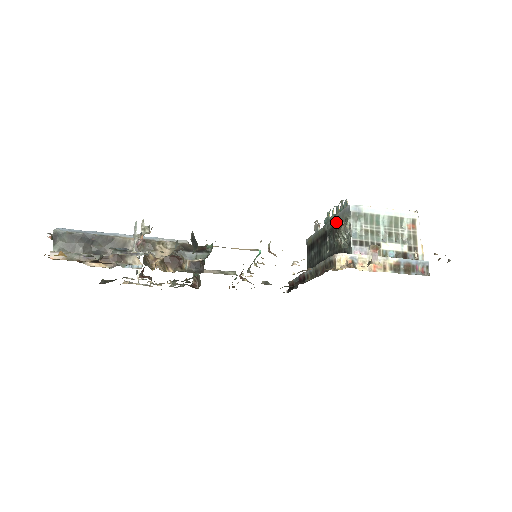
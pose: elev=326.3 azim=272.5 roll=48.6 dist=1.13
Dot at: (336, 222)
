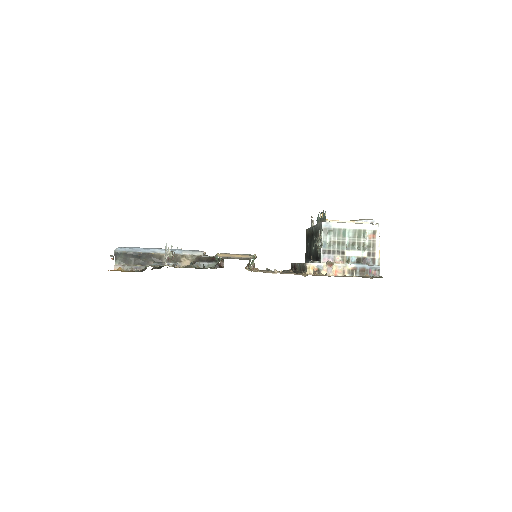
Dot at: (317, 229)
